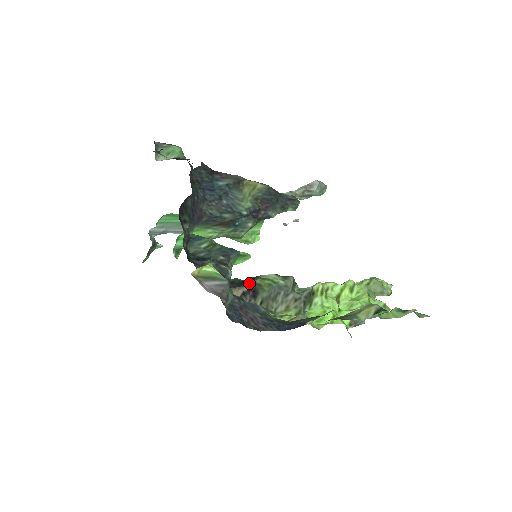
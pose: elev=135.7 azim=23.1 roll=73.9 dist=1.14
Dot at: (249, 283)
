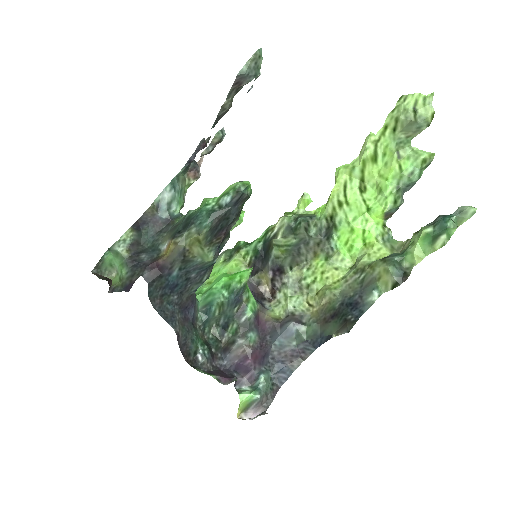
Dot at: (269, 261)
